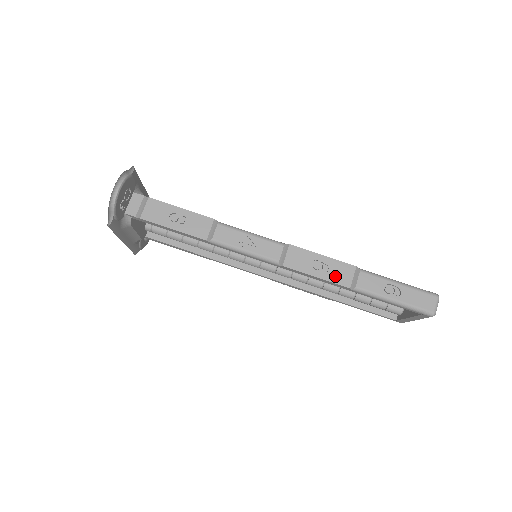
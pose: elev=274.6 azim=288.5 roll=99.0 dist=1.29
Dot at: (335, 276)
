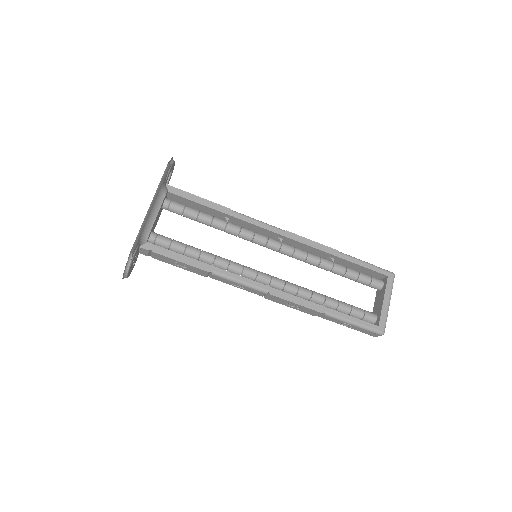
Dot at: (305, 311)
